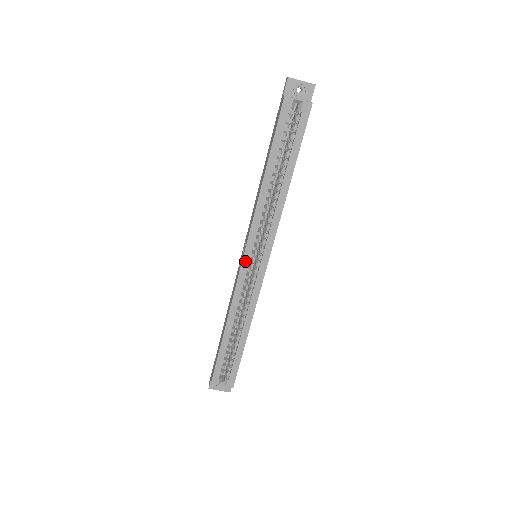
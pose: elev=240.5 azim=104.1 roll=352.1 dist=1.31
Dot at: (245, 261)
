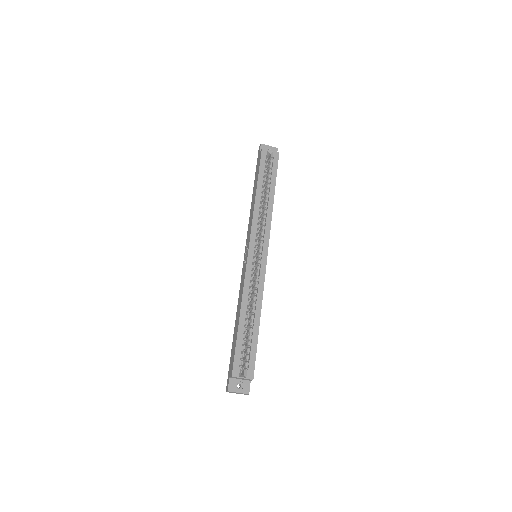
Dot at: (250, 253)
